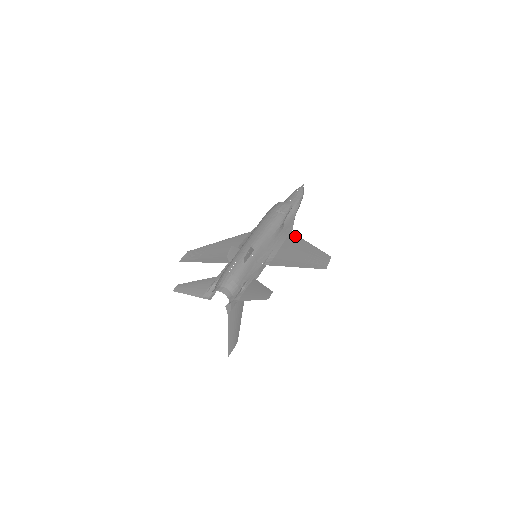
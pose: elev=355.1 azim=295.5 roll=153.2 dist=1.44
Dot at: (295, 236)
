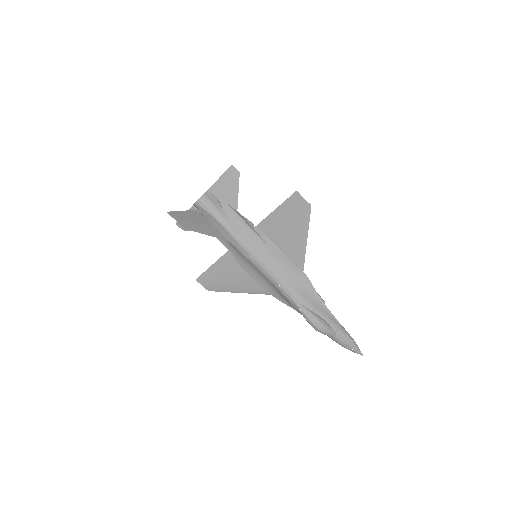
Dot at: (302, 260)
